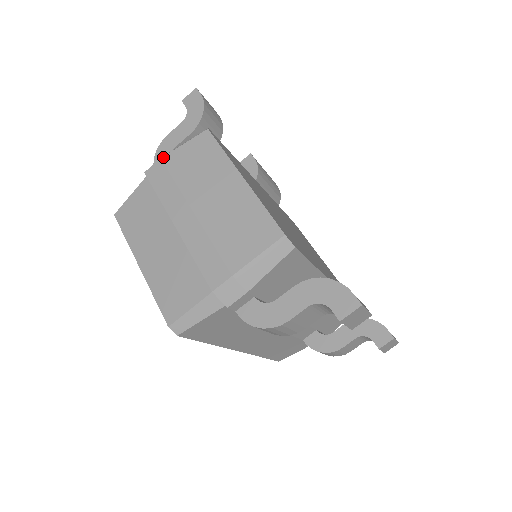
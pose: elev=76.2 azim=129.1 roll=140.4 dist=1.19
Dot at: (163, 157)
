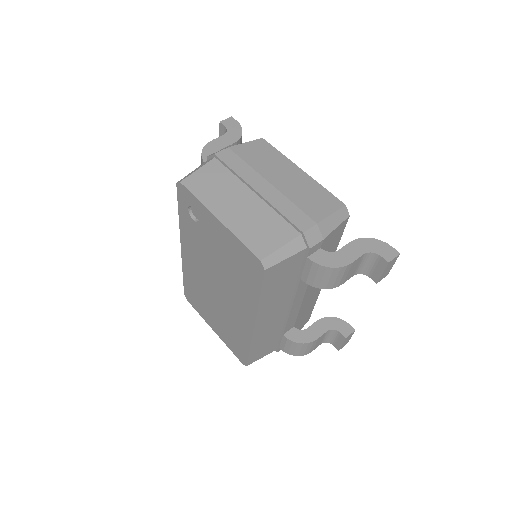
Dot at: (230, 147)
